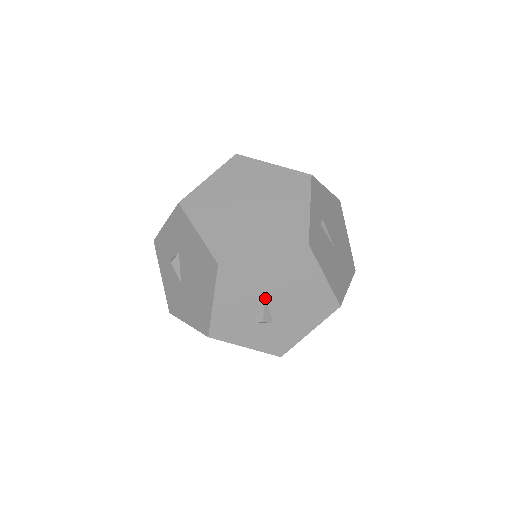
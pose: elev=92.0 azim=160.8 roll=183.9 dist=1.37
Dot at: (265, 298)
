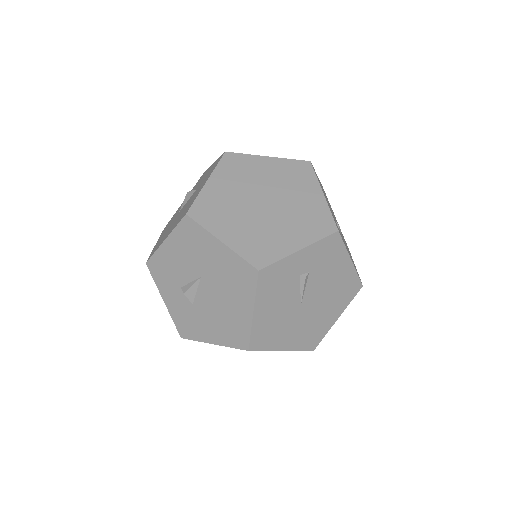
Dot at: (200, 278)
